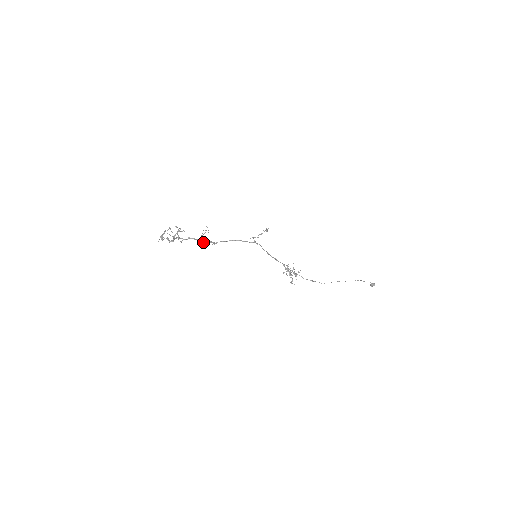
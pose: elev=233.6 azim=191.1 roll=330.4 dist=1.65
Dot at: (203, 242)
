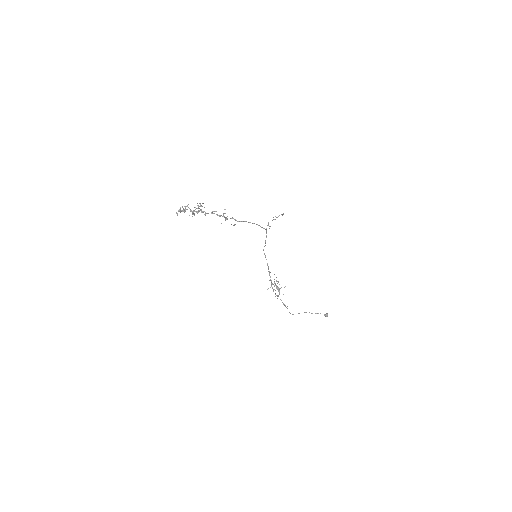
Dot at: (227, 218)
